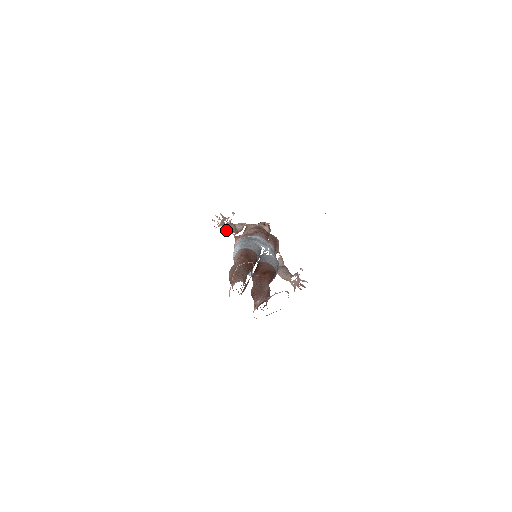
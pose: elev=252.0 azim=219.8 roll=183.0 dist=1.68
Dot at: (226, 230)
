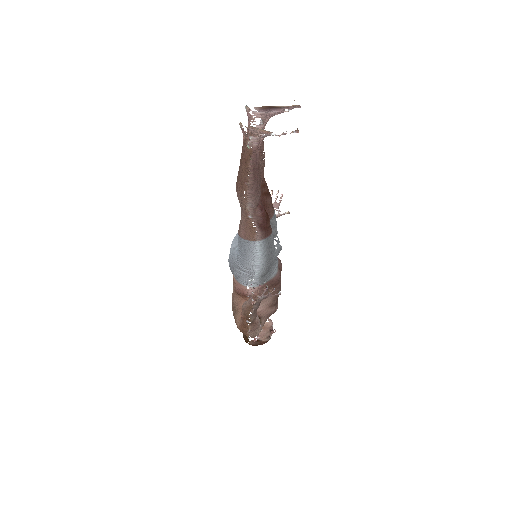
Dot at: occluded
